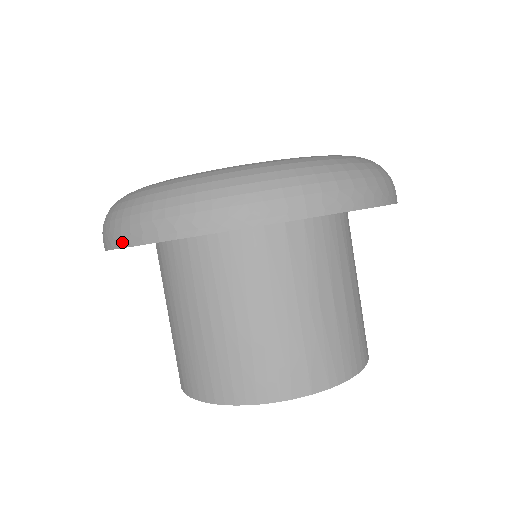
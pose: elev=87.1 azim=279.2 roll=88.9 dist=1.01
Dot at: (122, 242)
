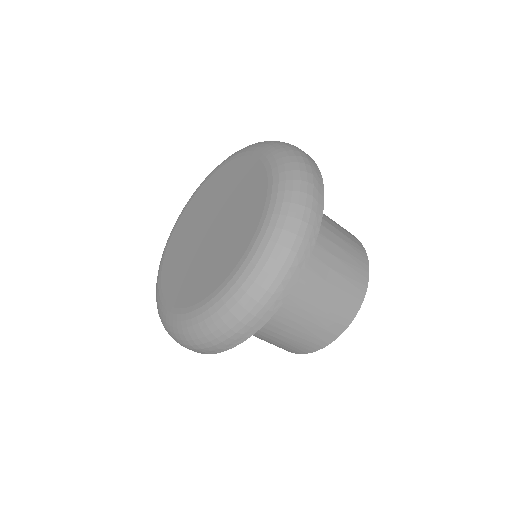
Dot at: occluded
